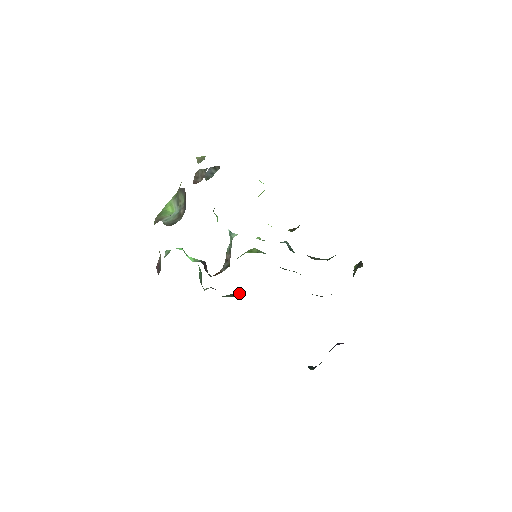
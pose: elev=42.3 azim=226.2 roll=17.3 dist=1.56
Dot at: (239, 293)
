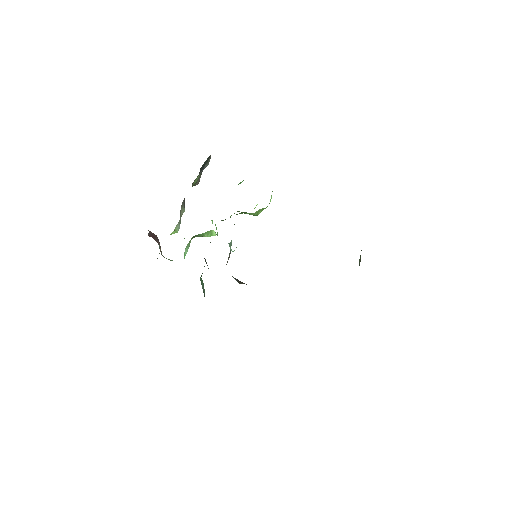
Dot at: occluded
